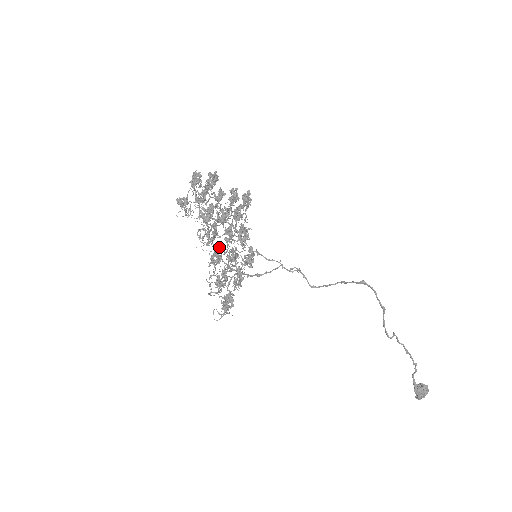
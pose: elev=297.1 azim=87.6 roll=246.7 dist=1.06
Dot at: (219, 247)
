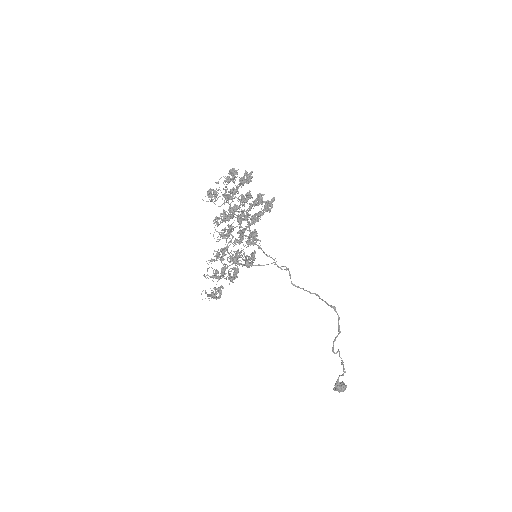
Dot at: (228, 247)
